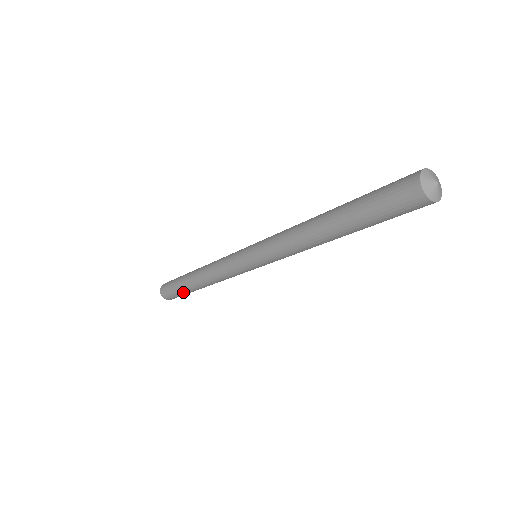
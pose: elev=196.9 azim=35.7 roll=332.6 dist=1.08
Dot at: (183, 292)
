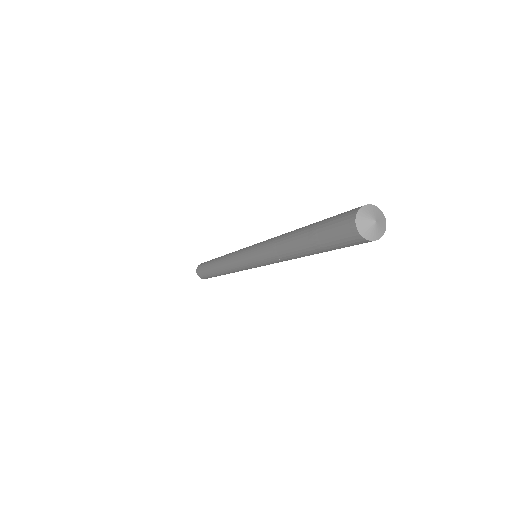
Dot at: (211, 275)
